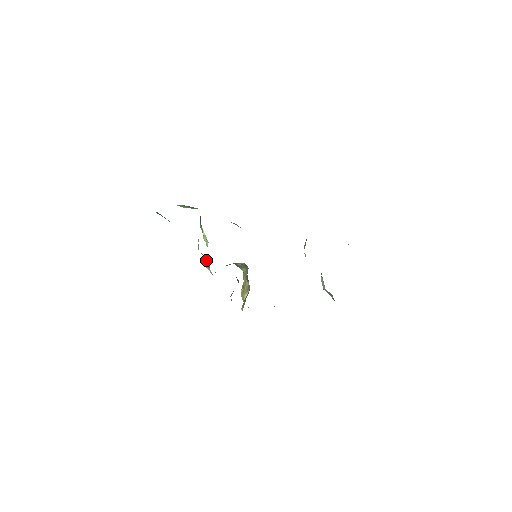
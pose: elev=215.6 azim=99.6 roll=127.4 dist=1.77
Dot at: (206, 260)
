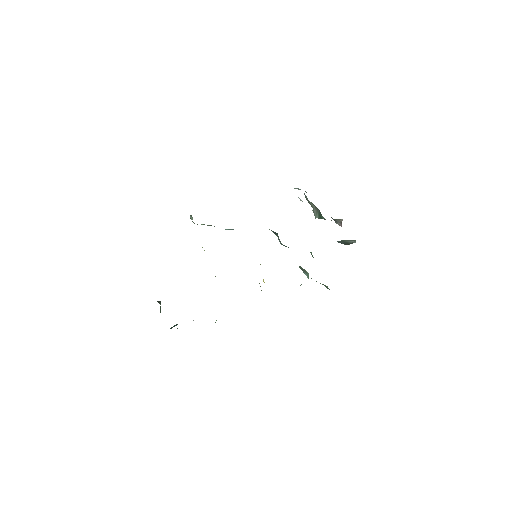
Dot at: occluded
